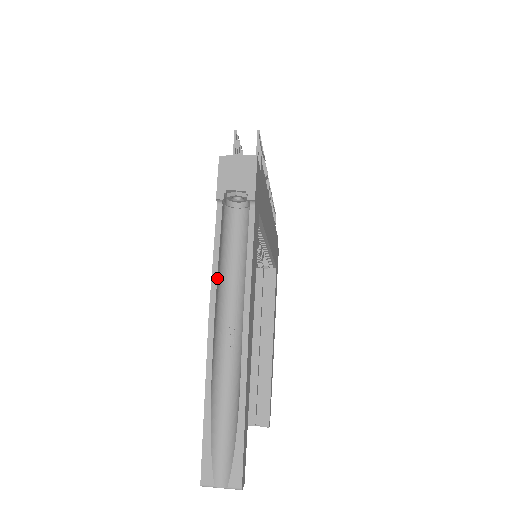
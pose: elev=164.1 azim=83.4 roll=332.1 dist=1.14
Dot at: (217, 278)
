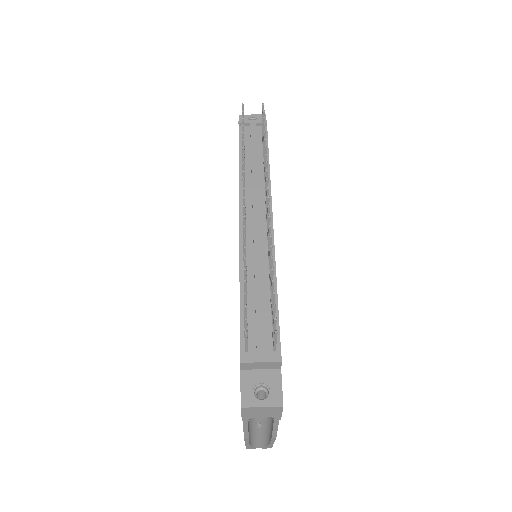
Dot at: (248, 431)
